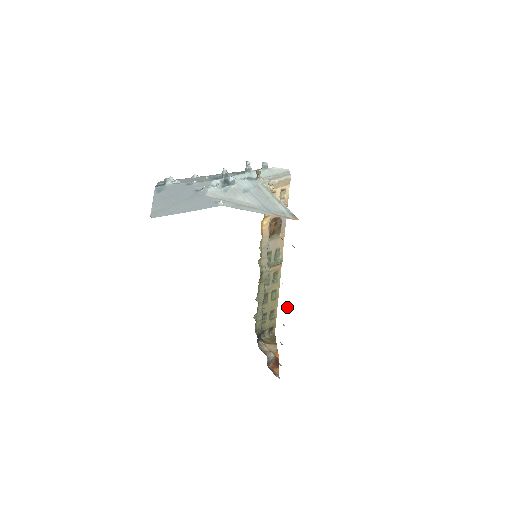
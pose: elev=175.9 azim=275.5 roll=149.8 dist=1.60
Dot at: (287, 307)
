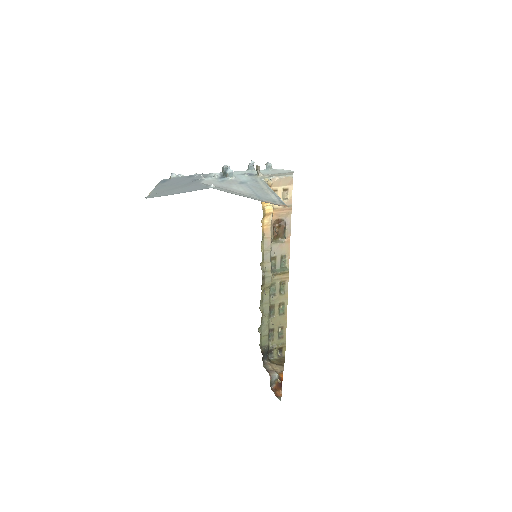
Dot at: occluded
